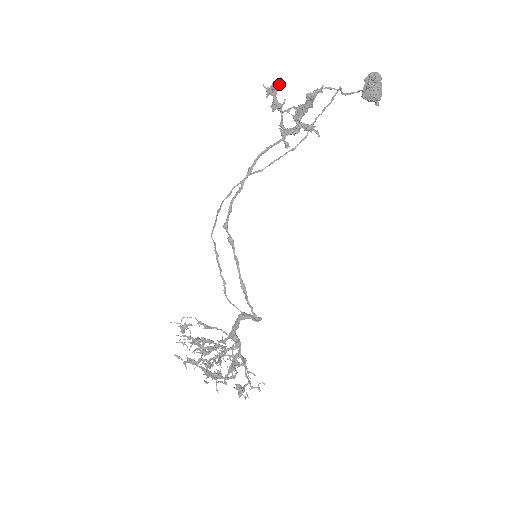
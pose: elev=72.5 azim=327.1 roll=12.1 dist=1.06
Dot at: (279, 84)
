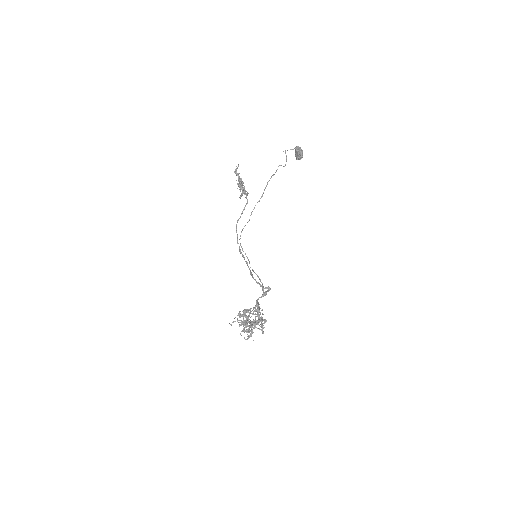
Dot at: occluded
